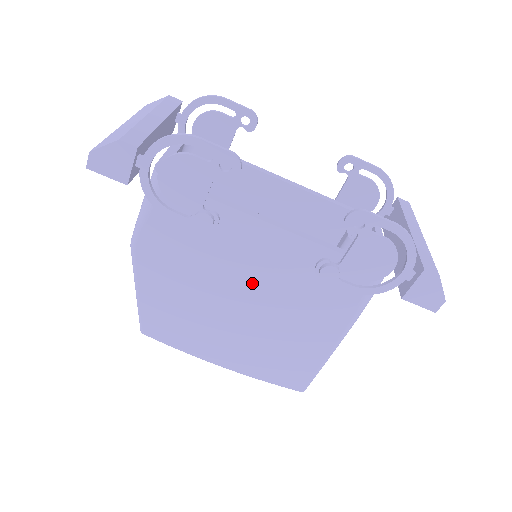
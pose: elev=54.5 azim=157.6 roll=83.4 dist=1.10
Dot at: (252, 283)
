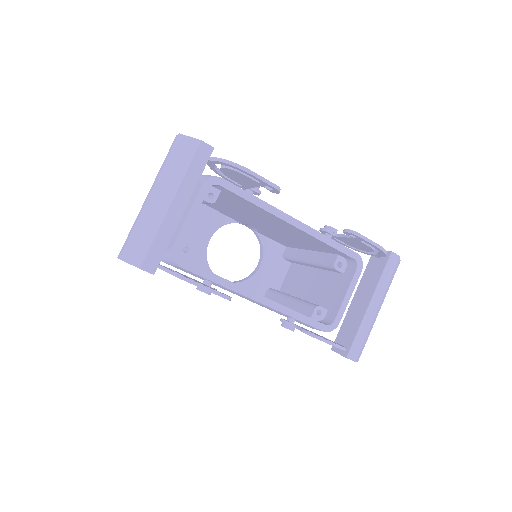
Dot at: occluded
